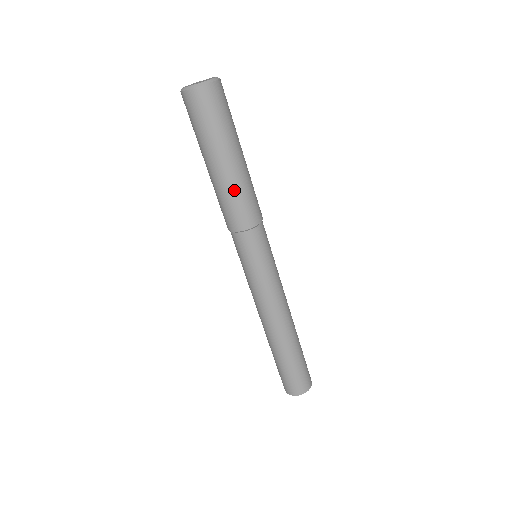
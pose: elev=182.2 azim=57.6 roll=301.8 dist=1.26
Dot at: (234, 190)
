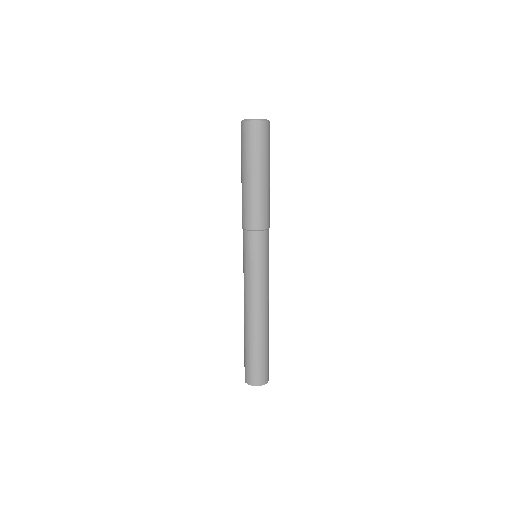
Dot at: (264, 197)
